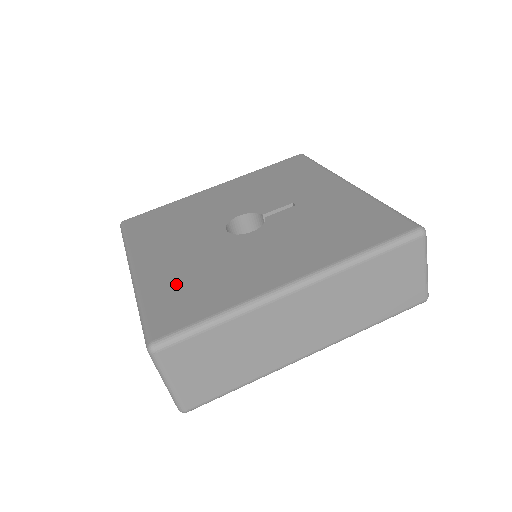
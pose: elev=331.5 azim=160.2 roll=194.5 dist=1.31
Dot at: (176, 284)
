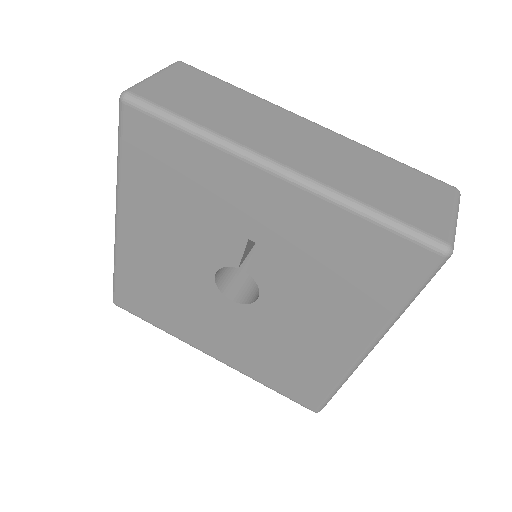
Dot at: (269, 368)
